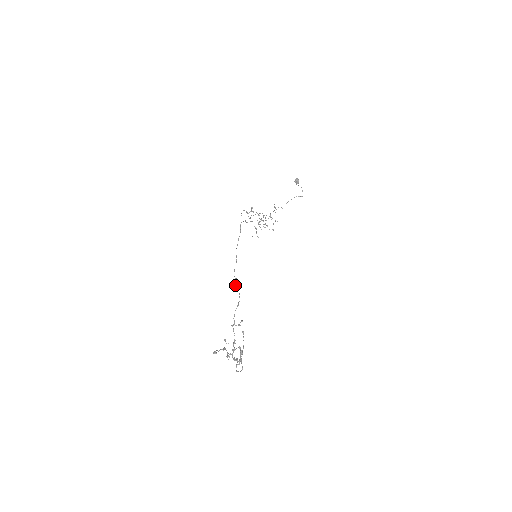
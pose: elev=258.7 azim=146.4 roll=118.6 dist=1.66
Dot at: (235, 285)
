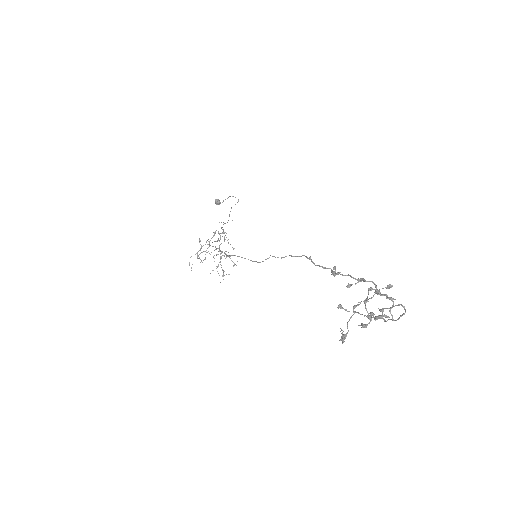
Dot at: occluded
